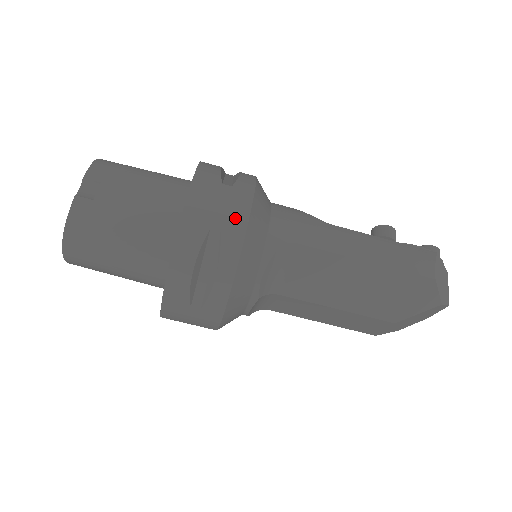
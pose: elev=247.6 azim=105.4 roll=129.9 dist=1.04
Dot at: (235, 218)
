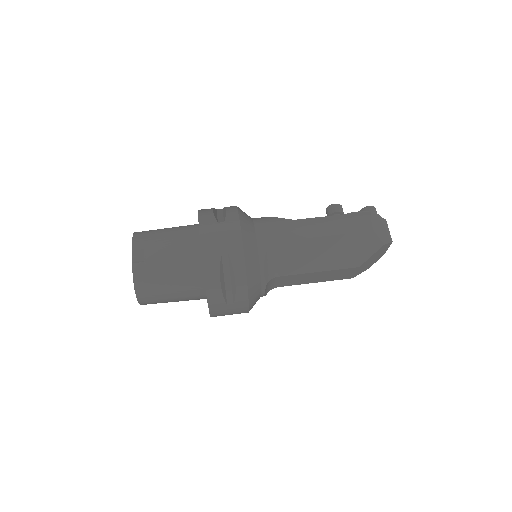
Dot at: (234, 242)
